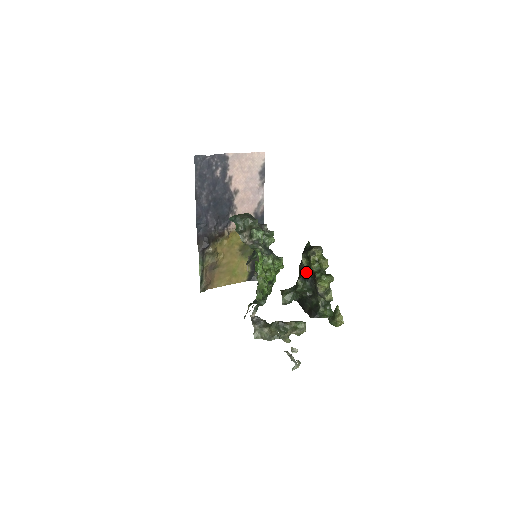
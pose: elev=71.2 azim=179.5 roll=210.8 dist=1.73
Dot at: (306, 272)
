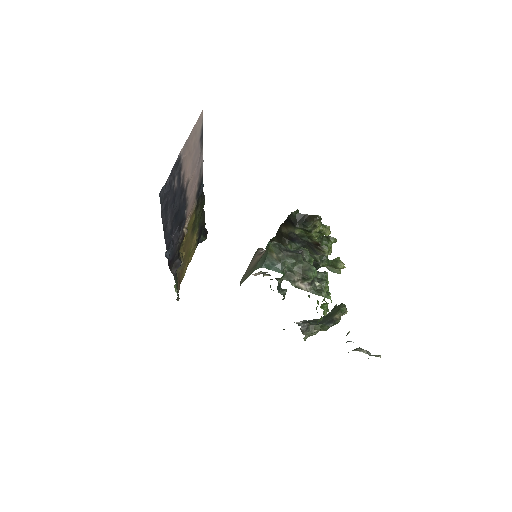
Dot at: (297, 237)
